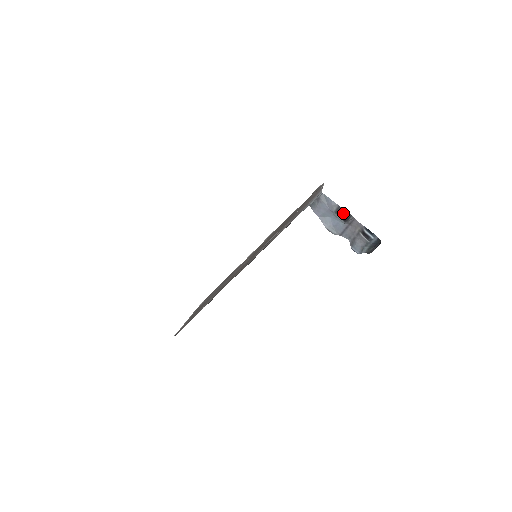
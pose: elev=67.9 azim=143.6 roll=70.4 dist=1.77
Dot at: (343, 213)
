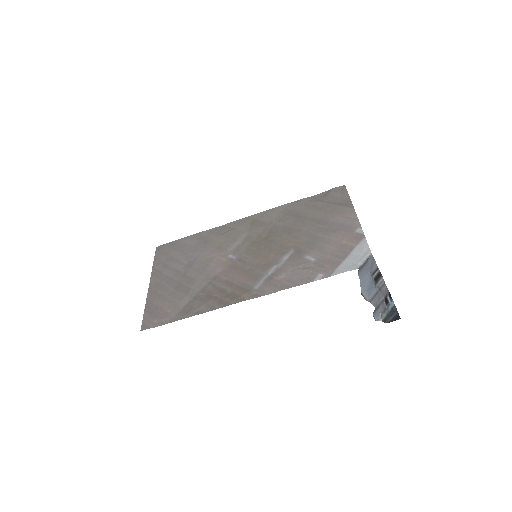
Dot at: (378, 274)
